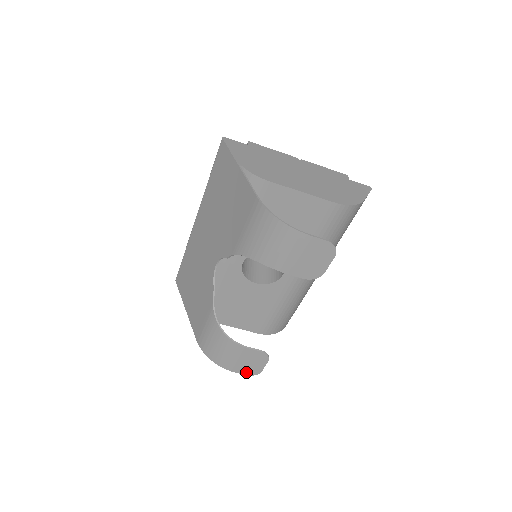
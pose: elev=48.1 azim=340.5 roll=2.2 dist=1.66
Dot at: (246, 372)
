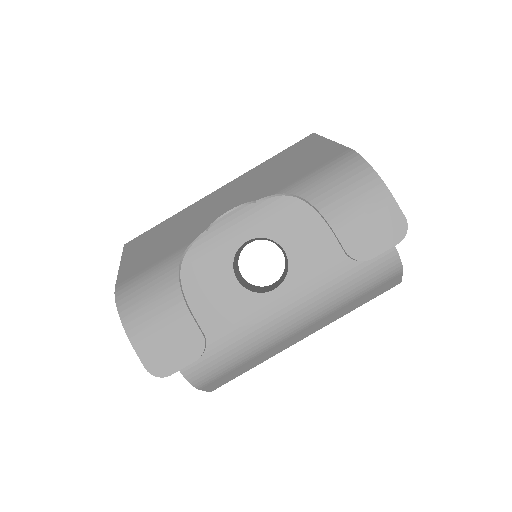
Dot at: (150, 361)
